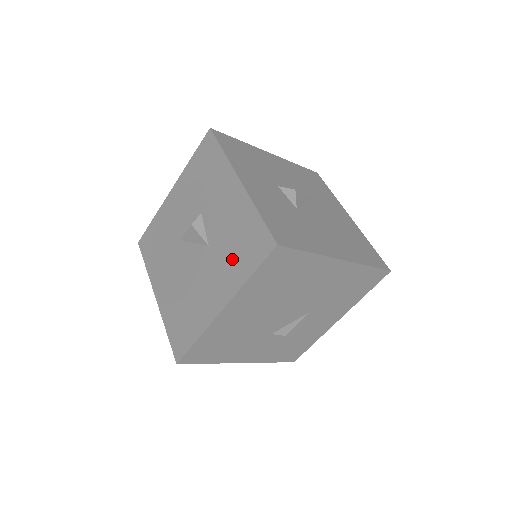
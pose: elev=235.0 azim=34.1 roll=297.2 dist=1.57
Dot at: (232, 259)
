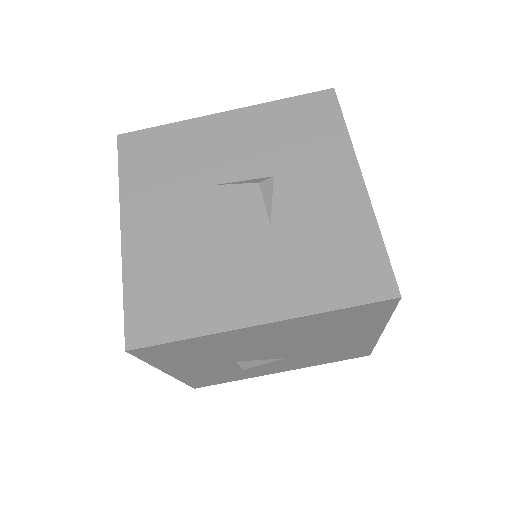
Dot at: (311, 268)
